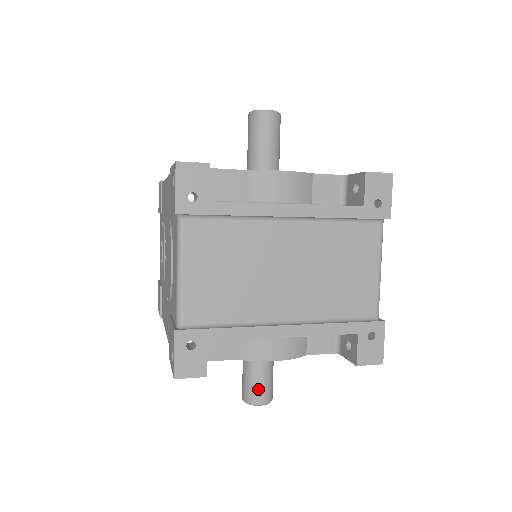
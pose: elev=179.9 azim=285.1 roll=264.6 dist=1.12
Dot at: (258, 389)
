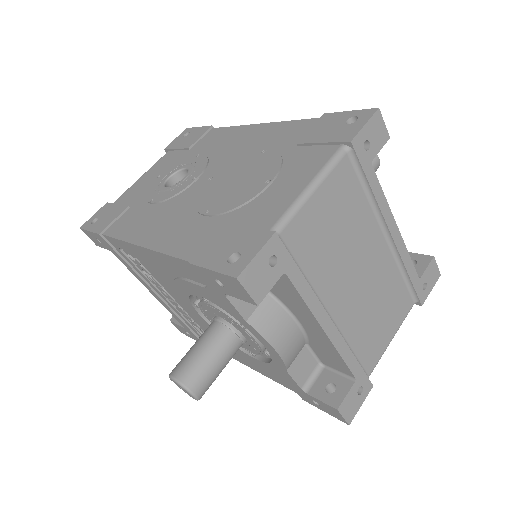
Dot at: (206, 375)
